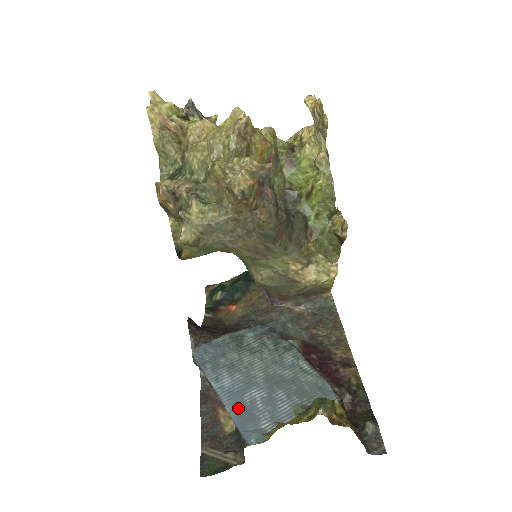
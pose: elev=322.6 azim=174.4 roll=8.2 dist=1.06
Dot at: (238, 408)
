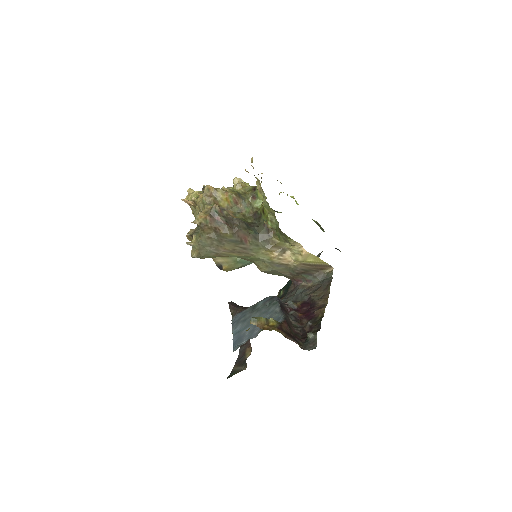
Dot at: (237, 338)
